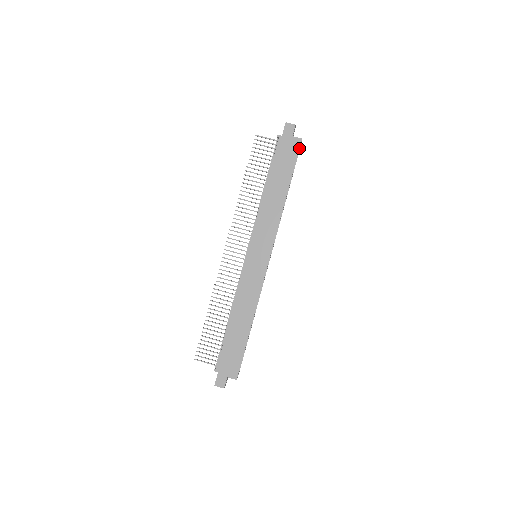
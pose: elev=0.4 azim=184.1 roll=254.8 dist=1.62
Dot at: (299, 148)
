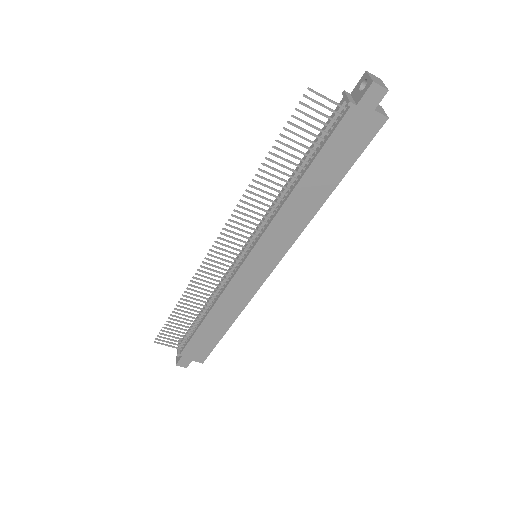
Dot at: occluded
